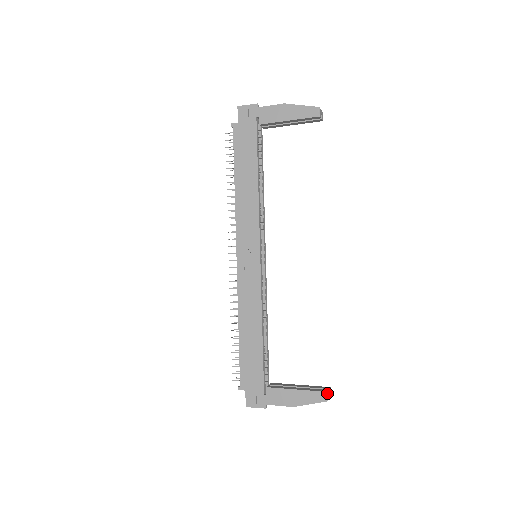
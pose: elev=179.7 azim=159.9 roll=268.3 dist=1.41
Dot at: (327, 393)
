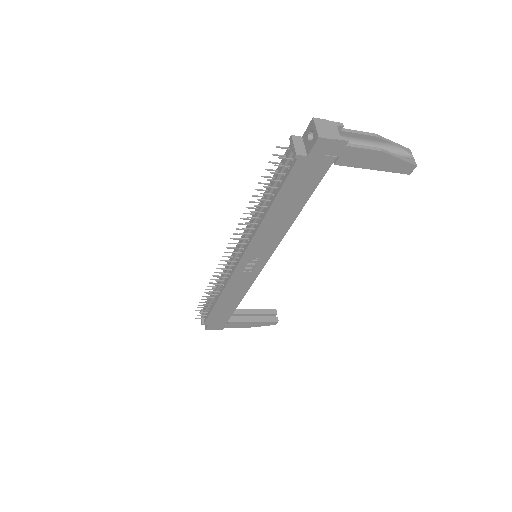
Dot at: occluded
